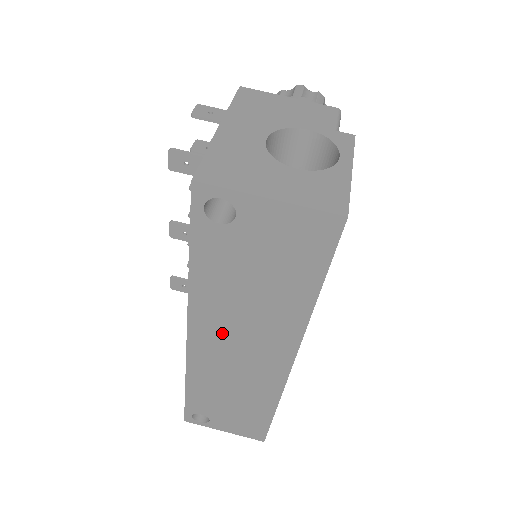
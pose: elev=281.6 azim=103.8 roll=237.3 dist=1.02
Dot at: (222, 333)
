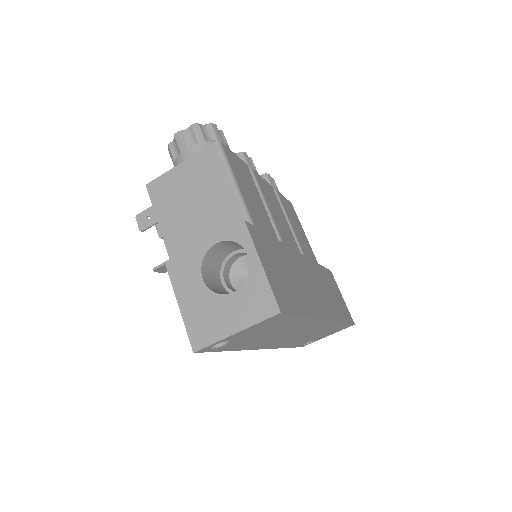
Dot at: (277, 340)
